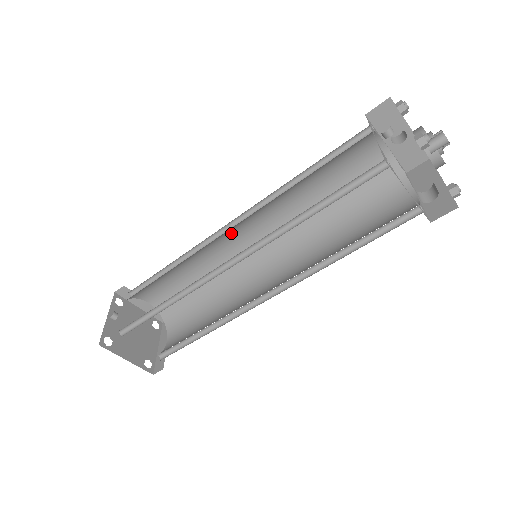
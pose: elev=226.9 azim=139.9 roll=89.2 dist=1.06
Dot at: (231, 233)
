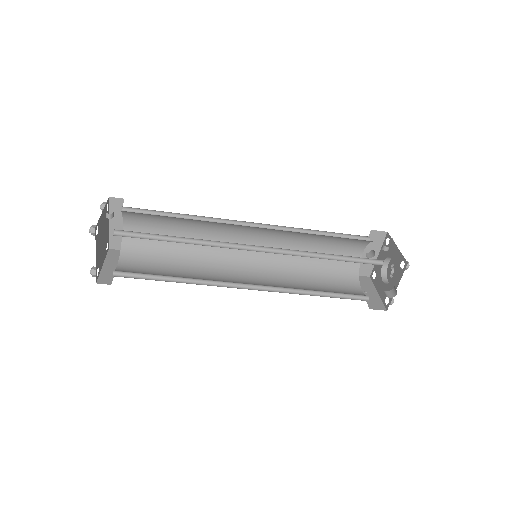
Dot at: (244, 229)
